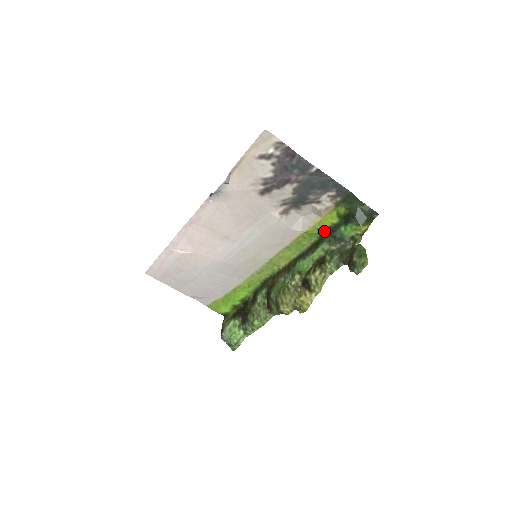
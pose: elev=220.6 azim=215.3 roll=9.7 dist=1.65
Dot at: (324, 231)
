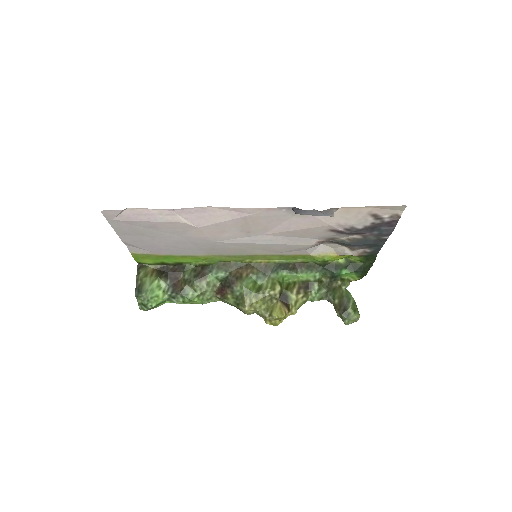
Dot at: (326, 263)
